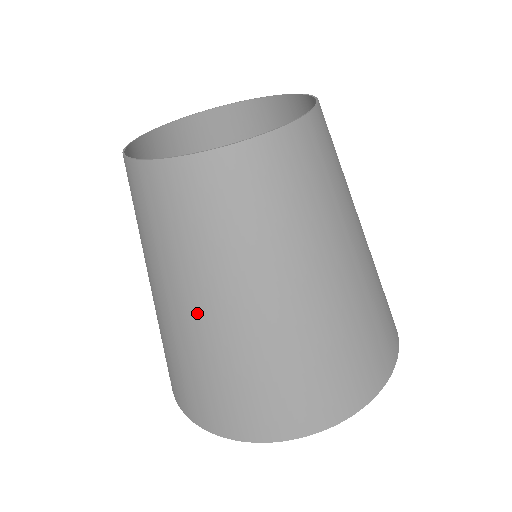
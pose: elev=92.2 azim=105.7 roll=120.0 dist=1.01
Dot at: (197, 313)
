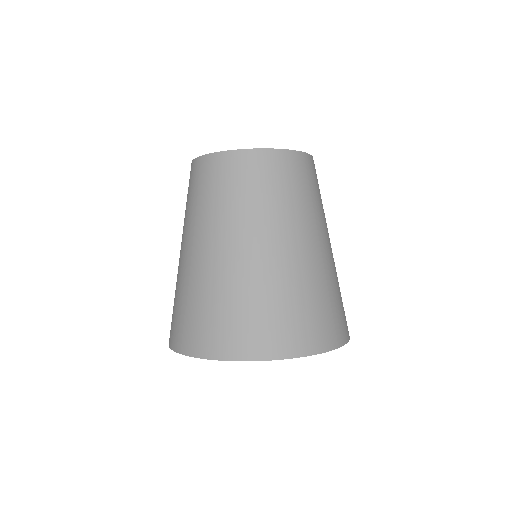
Dot at: (208, 251)
